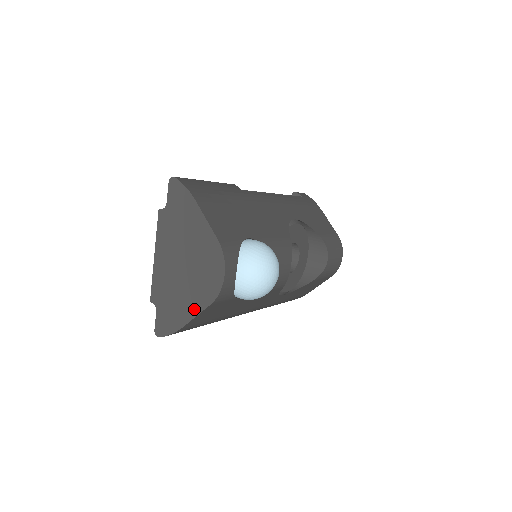
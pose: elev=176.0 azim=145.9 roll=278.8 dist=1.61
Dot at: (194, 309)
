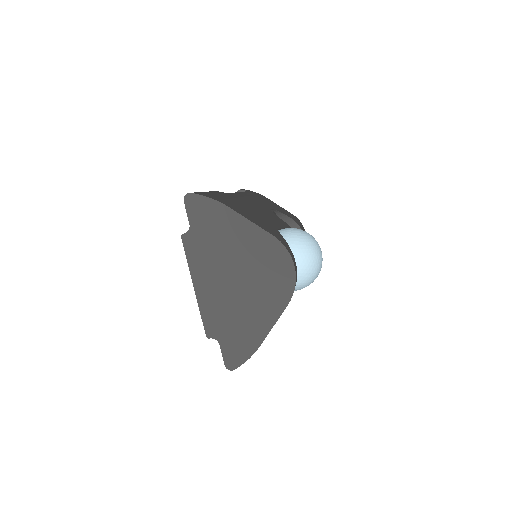
Dot at: (269, 318)
